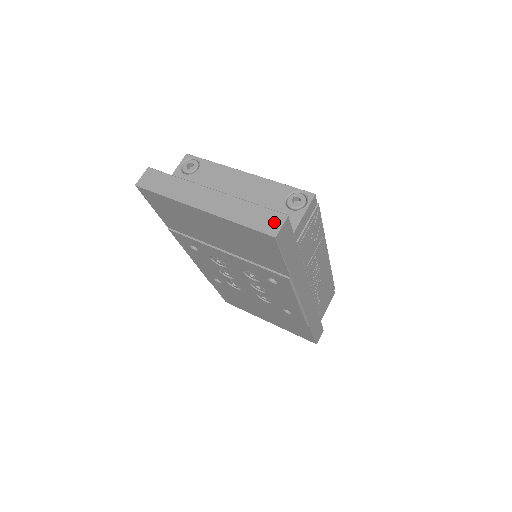
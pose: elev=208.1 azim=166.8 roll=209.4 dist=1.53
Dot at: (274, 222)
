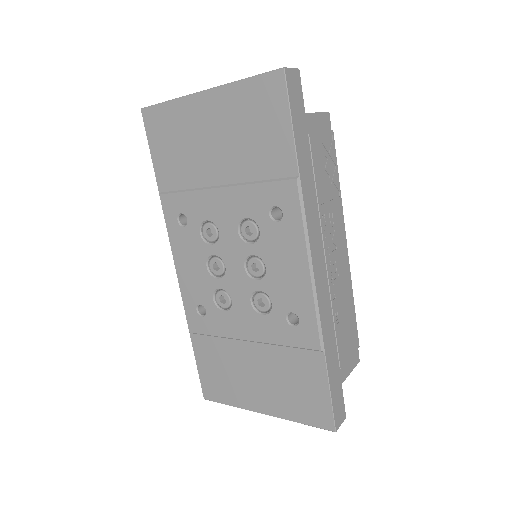
Dot at: occluded
